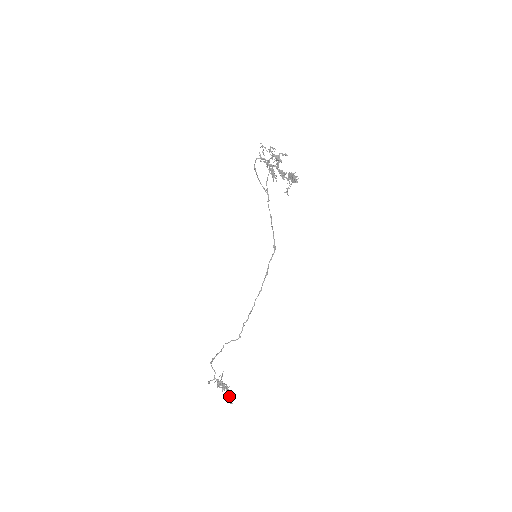
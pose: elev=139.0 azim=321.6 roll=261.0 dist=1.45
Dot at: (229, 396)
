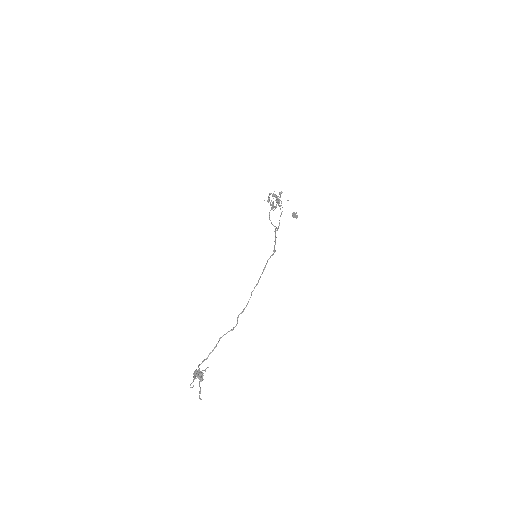
Dot at: (199, 383)
